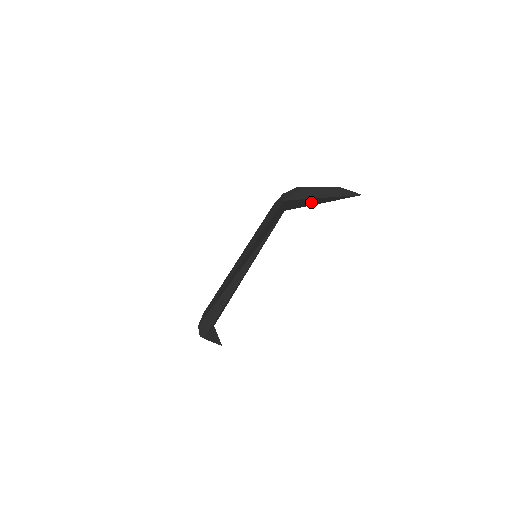
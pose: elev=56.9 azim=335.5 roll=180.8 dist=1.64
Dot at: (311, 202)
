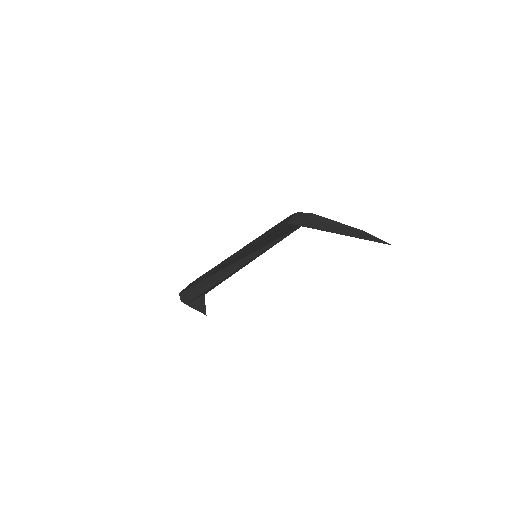
Dot at: occluded
